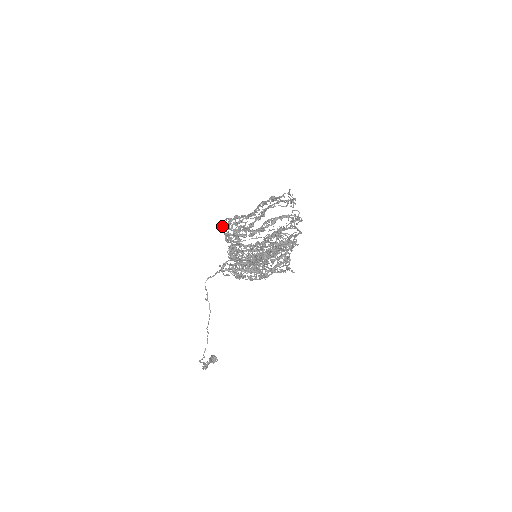
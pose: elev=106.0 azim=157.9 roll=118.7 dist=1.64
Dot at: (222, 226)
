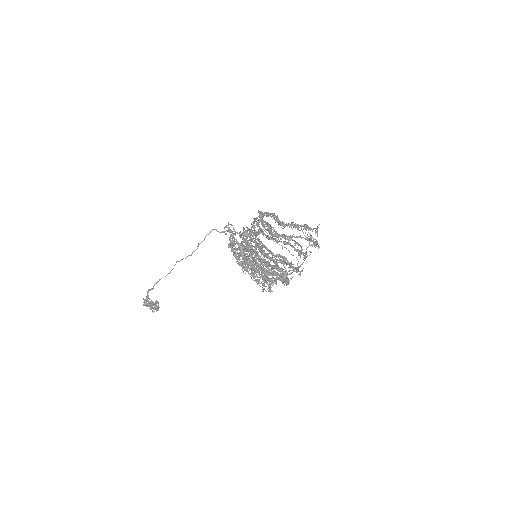
Dot at: (260, 213)
